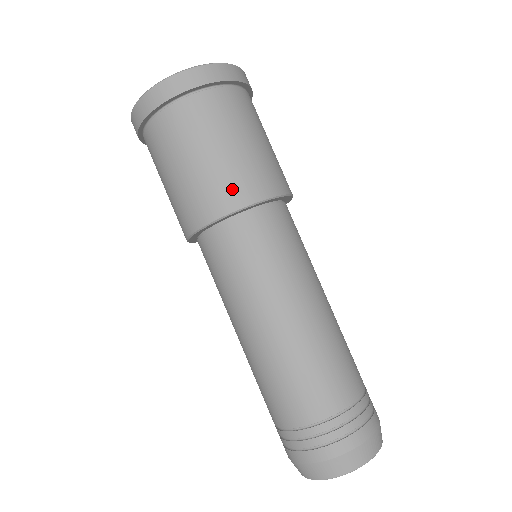
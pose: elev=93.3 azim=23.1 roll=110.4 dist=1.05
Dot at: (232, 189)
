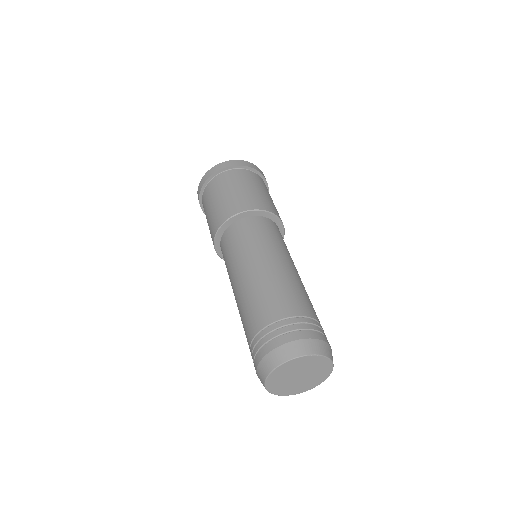
Dot at: (250, 202)
